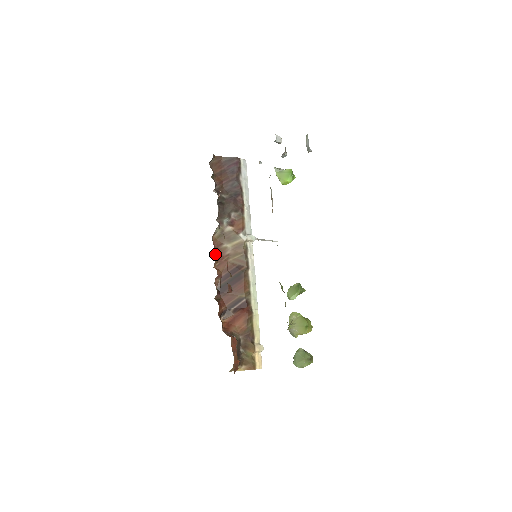
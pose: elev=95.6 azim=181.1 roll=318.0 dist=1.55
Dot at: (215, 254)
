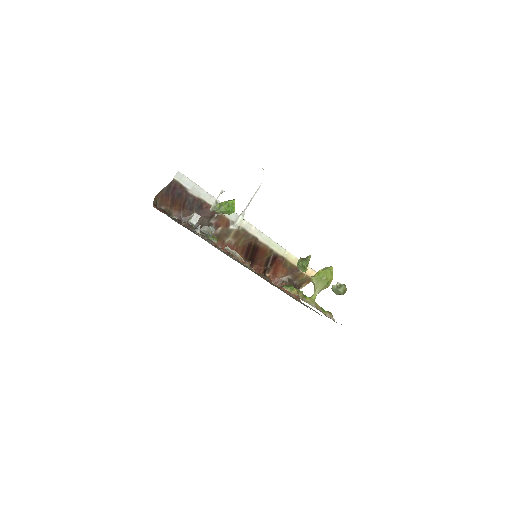
Dot at: (226, 252)
